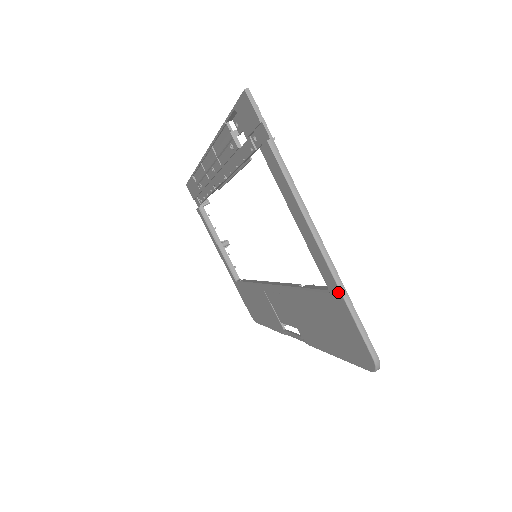
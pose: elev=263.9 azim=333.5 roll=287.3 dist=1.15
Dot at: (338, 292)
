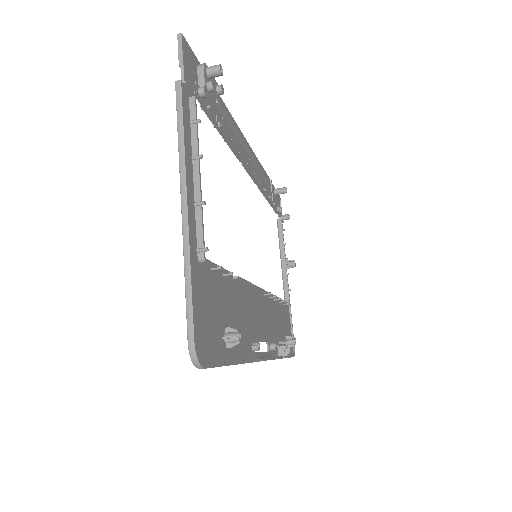
Dot at: (185, 254)
